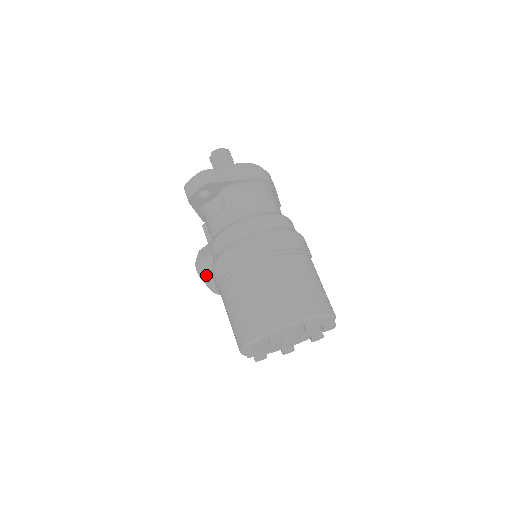
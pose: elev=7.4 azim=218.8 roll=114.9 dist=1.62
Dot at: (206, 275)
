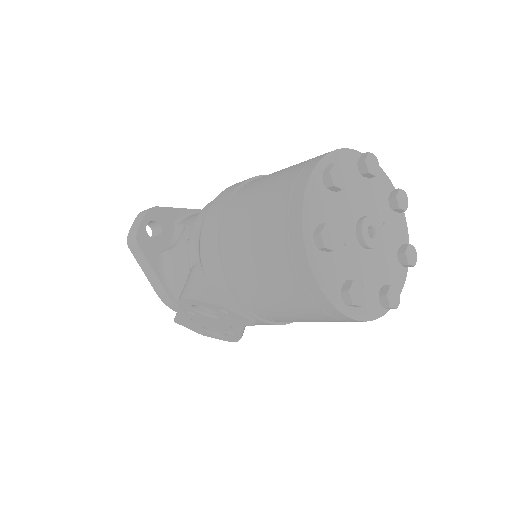
Dot at: (200, 288)
